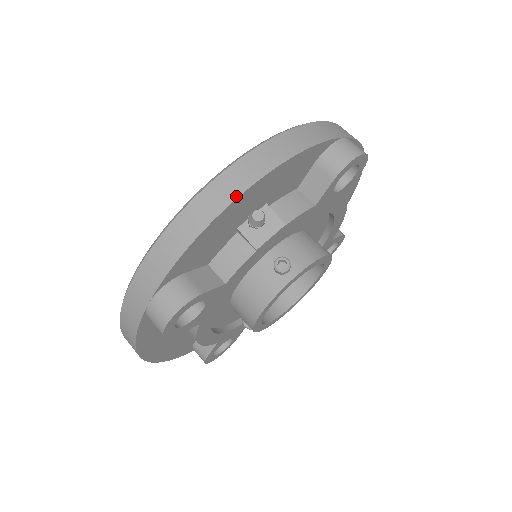
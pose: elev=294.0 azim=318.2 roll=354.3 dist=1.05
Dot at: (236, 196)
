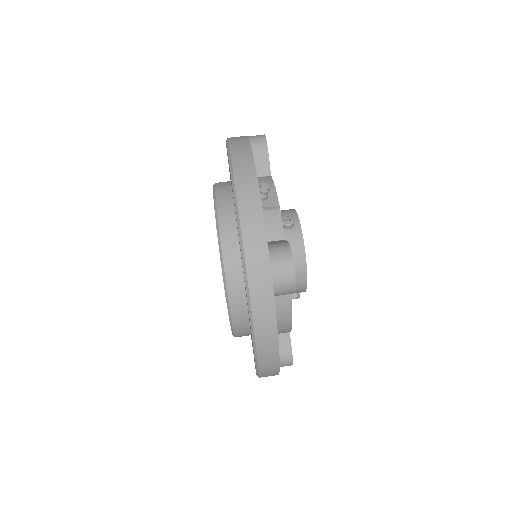
Dot at: (255, 172)
